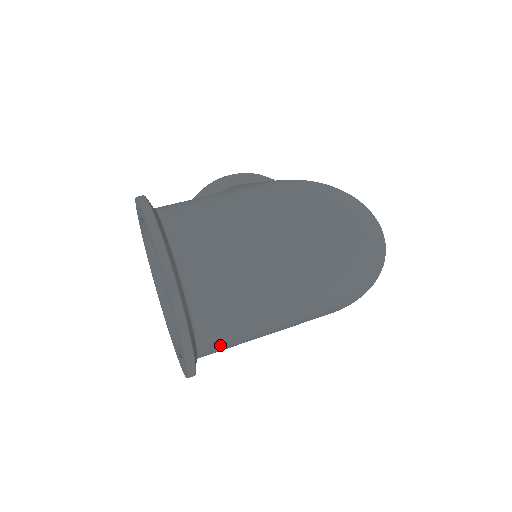
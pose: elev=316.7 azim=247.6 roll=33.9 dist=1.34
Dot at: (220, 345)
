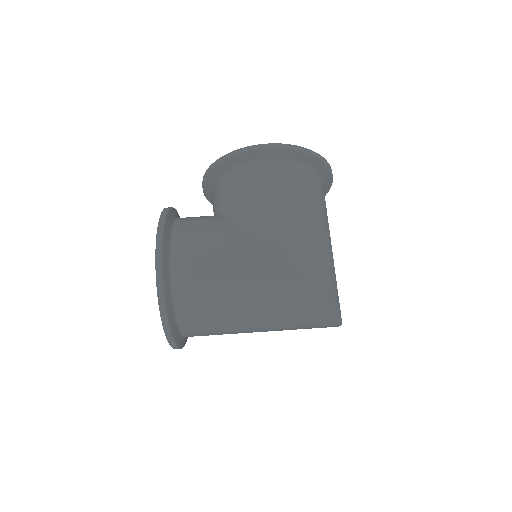
Dot at: occluded
